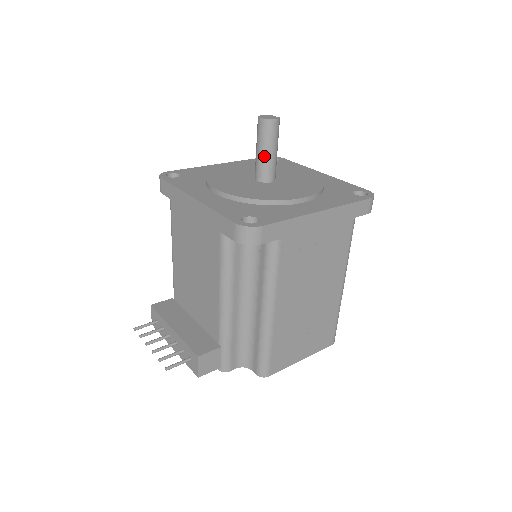
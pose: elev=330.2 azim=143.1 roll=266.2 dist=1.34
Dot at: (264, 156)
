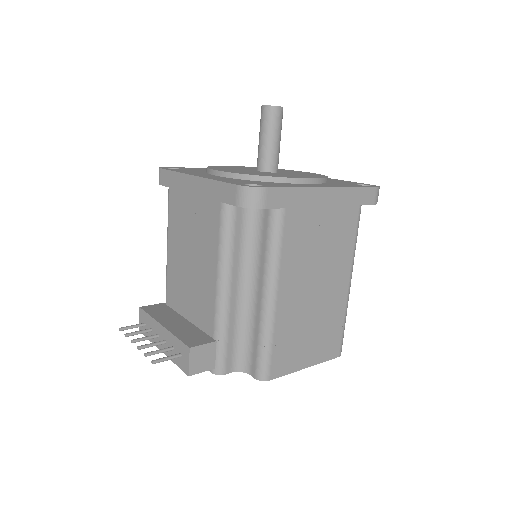
Dot at: (267, 144)
